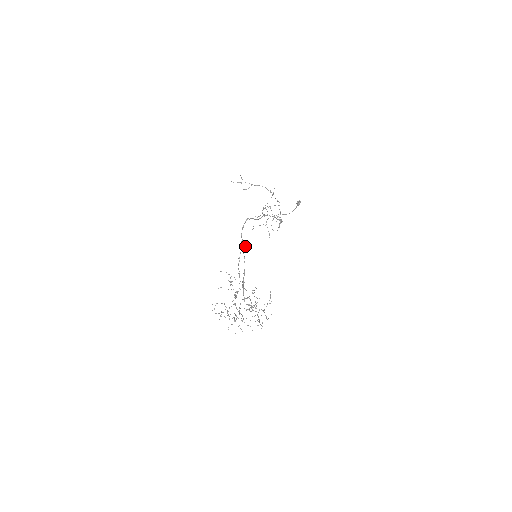
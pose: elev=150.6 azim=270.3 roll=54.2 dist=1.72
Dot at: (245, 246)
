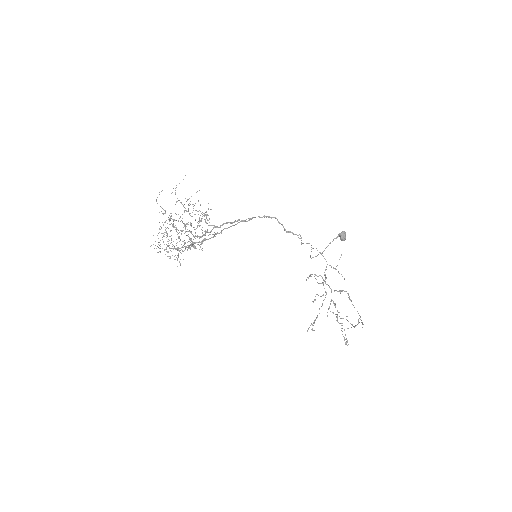
Dot at: occluded
